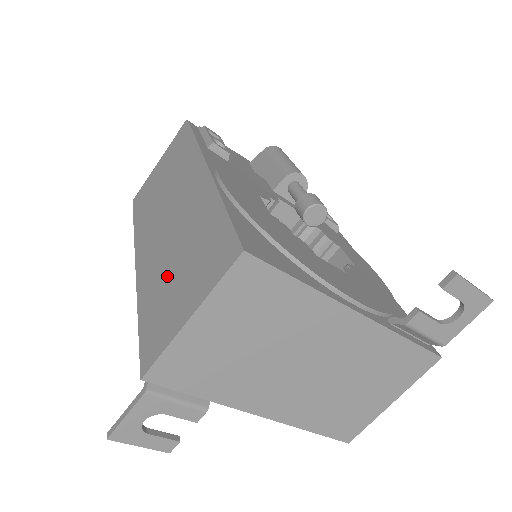
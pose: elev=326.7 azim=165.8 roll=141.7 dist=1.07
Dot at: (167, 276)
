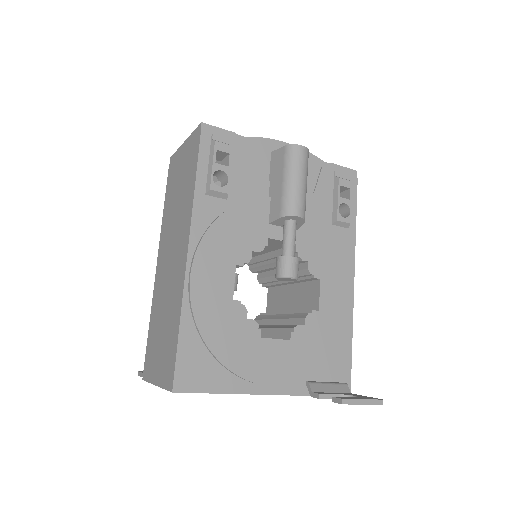
Dot at: (159, 322)
